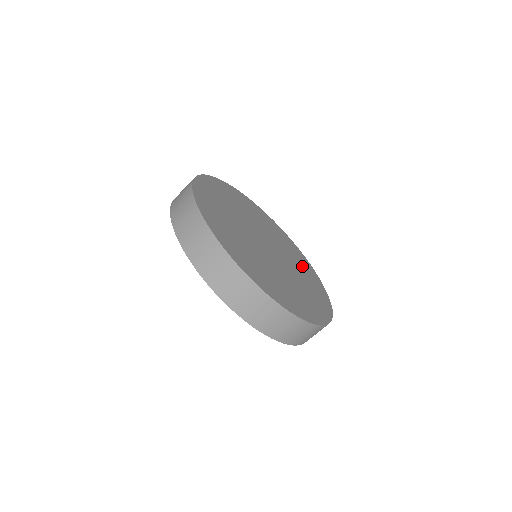
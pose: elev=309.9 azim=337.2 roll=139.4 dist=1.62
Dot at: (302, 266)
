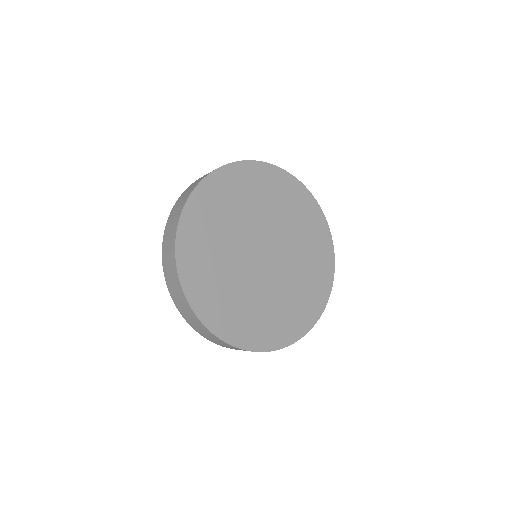
Dot at: (312, 272)
